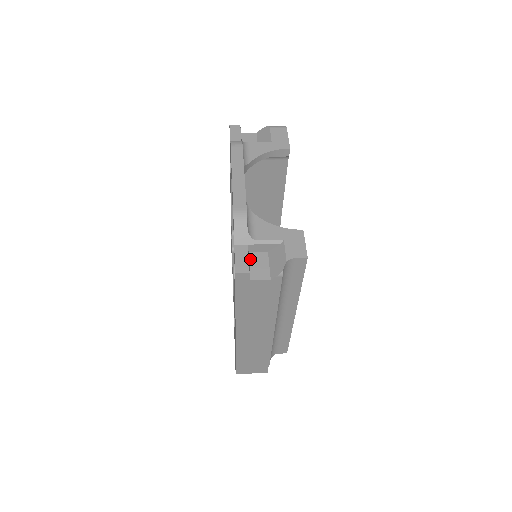
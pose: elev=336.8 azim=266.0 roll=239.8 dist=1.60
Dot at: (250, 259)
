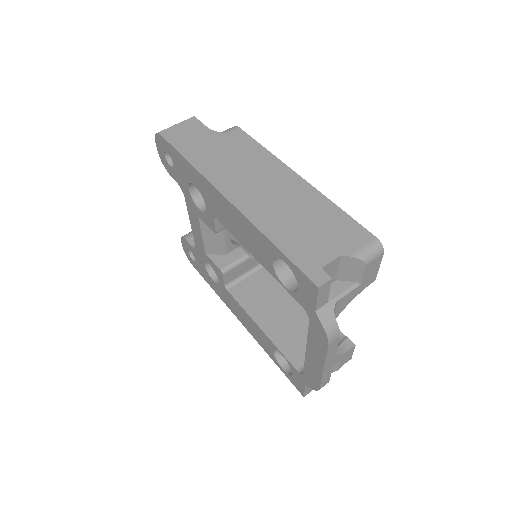
Dot at: occluded
